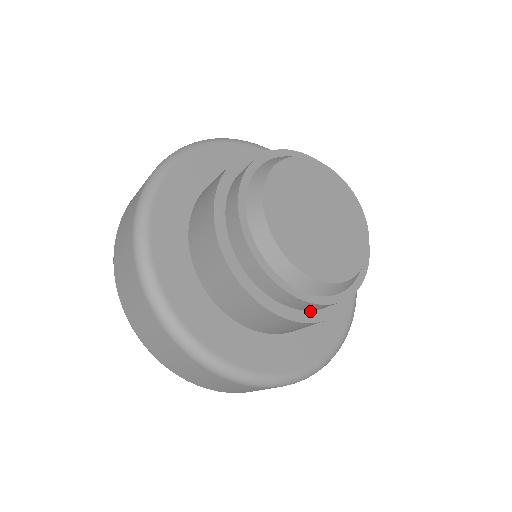
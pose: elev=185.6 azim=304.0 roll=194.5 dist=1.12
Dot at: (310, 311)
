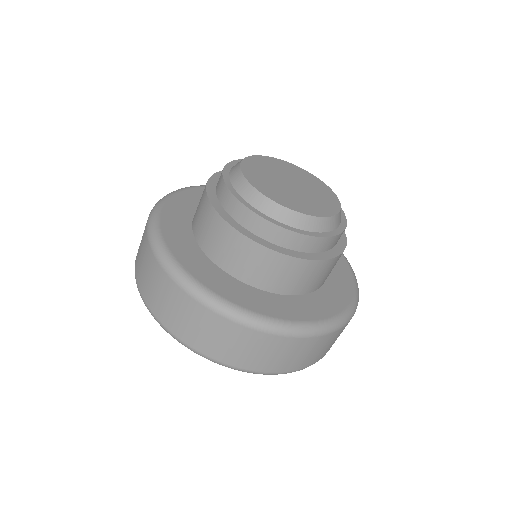
Dot at: (336, 245)
